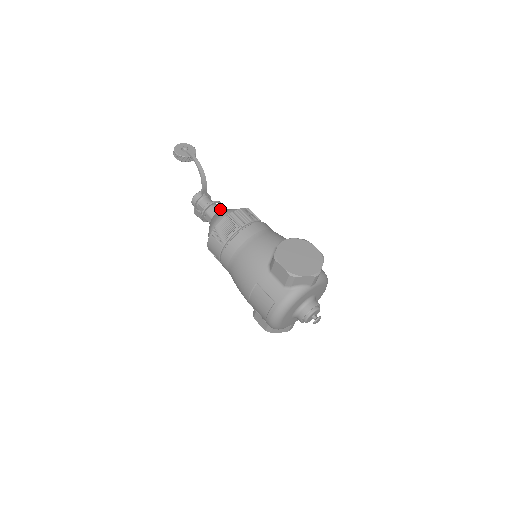
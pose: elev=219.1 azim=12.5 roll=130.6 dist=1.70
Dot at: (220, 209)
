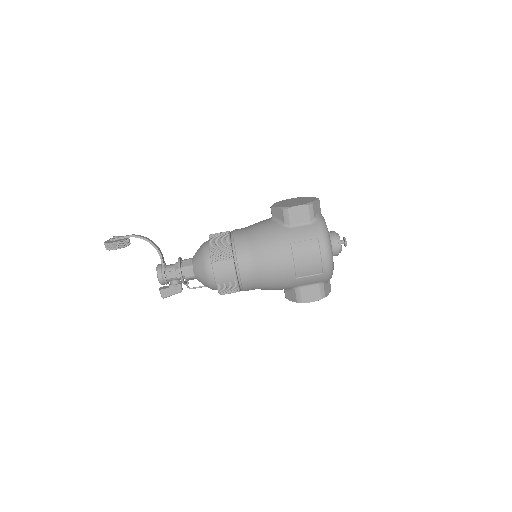
Dot at: (190, 259)
